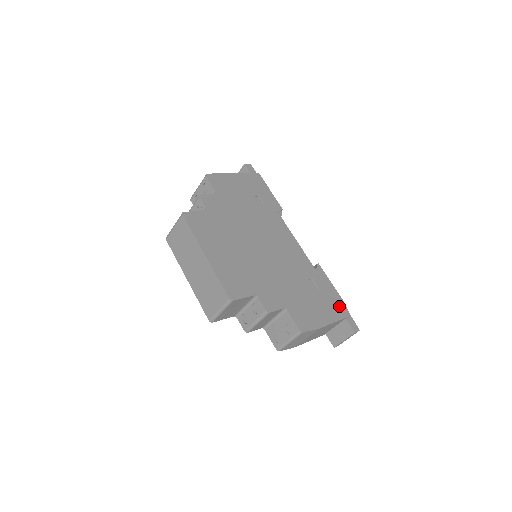
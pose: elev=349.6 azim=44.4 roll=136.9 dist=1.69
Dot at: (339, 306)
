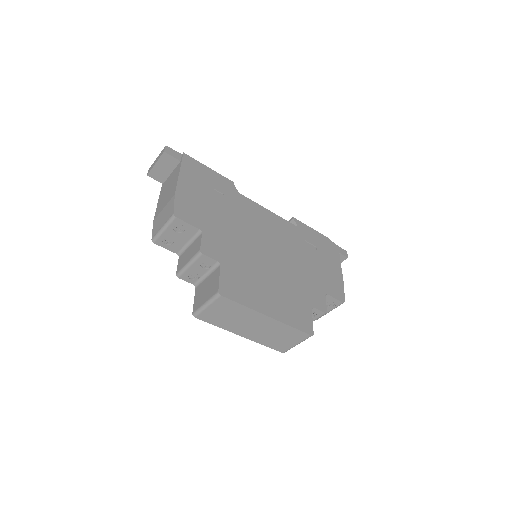
Dot at: (330, 246)
